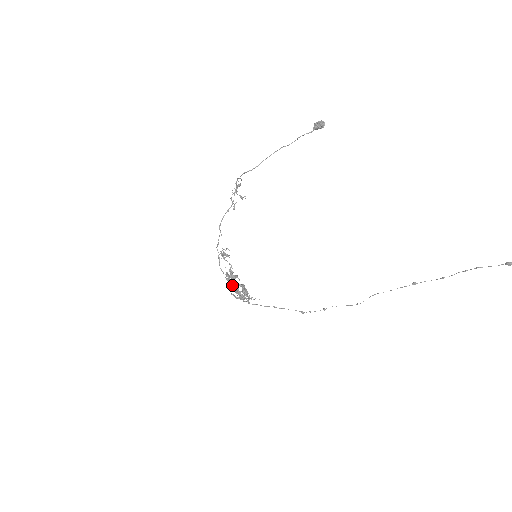
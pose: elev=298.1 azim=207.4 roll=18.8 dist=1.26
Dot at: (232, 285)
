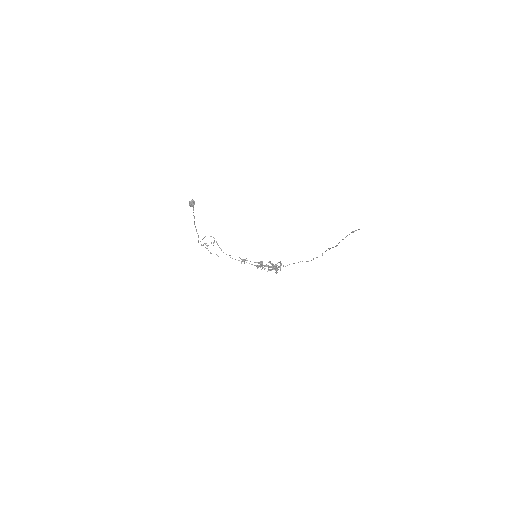
Dot at: occluded
